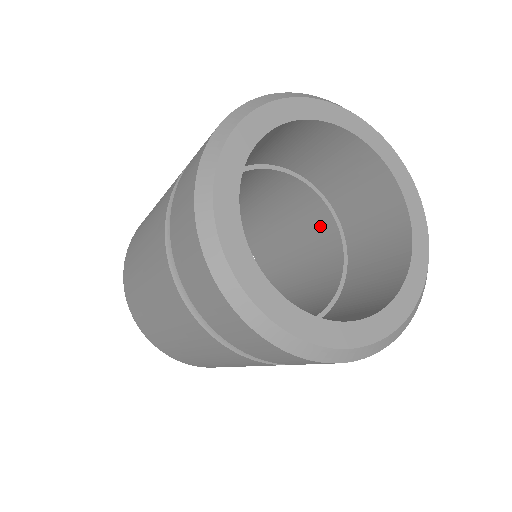
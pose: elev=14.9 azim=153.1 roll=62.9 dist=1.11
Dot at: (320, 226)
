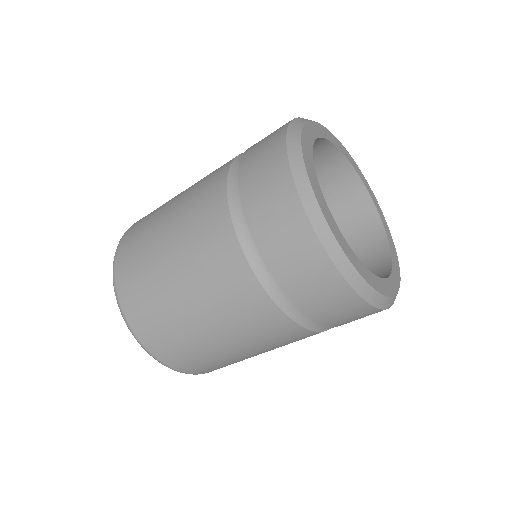
Dot at: occluded
